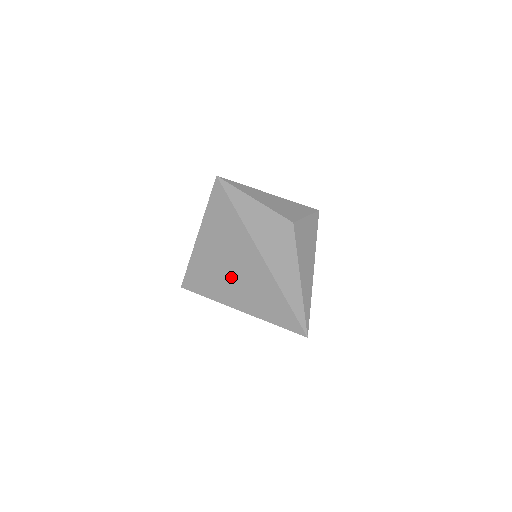
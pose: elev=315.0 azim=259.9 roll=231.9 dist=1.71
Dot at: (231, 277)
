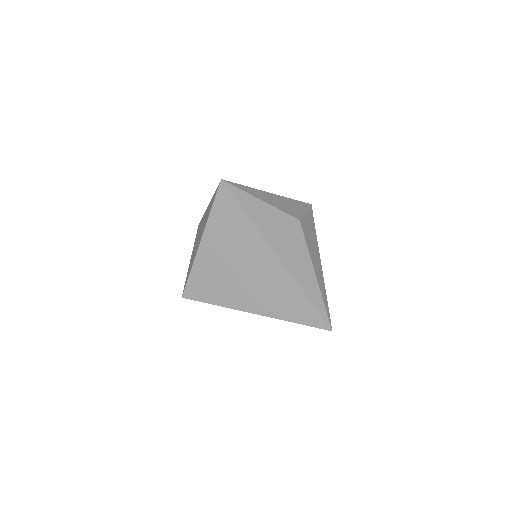
Dot at: (243, 281)
